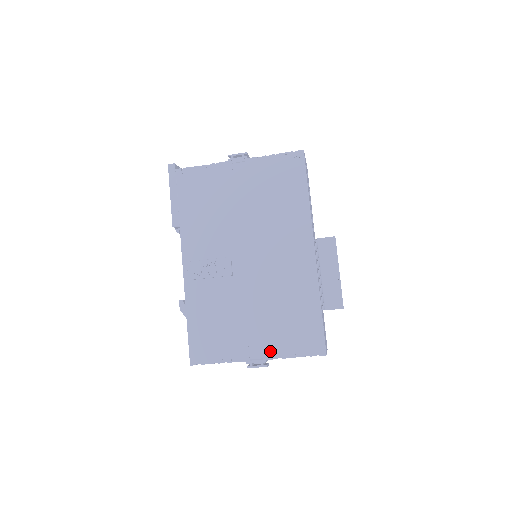
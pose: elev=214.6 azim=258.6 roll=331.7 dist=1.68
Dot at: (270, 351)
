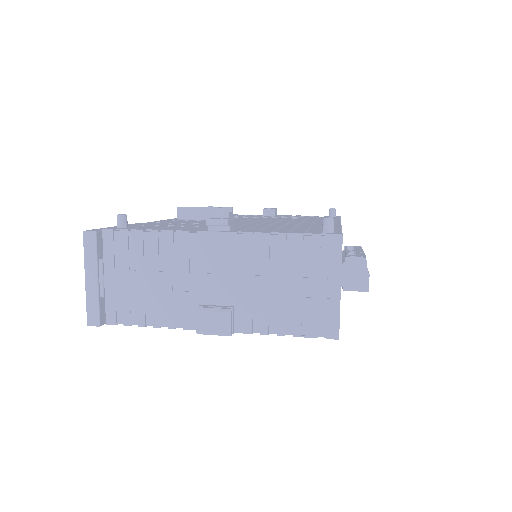
Dot at: occluded
